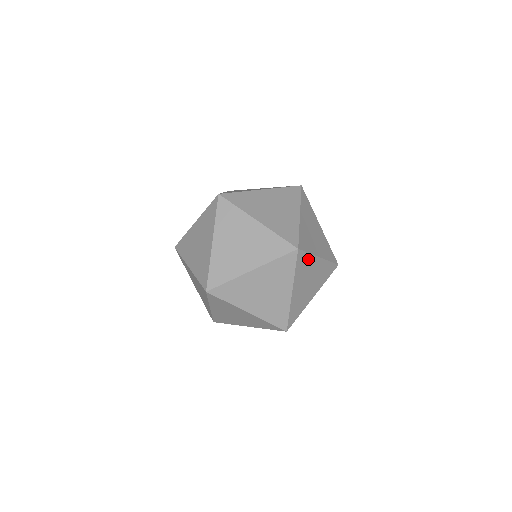
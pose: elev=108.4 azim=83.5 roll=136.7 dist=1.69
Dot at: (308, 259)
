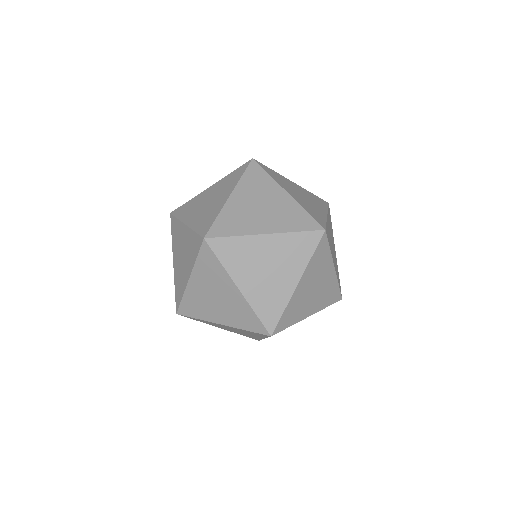
Dot at: occluded
